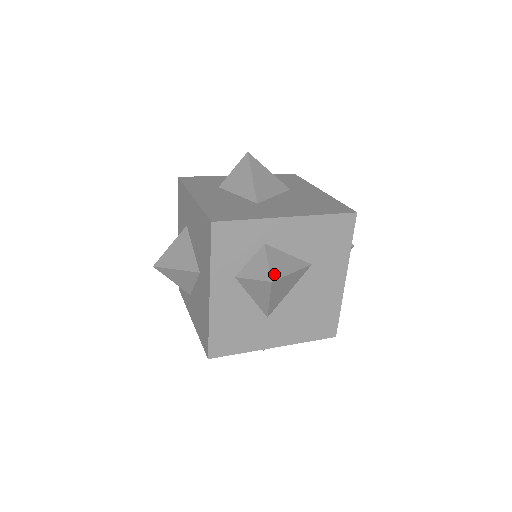
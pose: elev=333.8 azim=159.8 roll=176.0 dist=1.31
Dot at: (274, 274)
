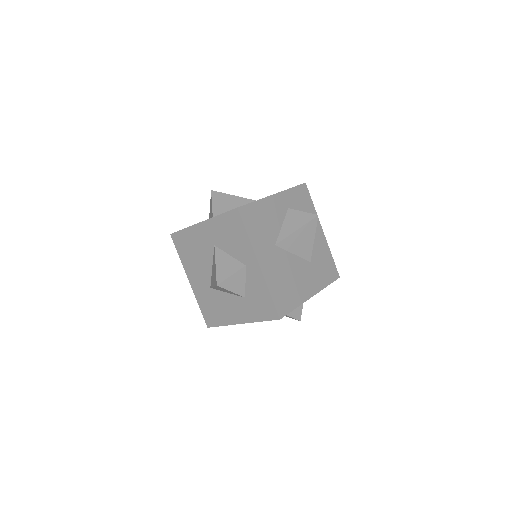
Dot at: (316, 220)
